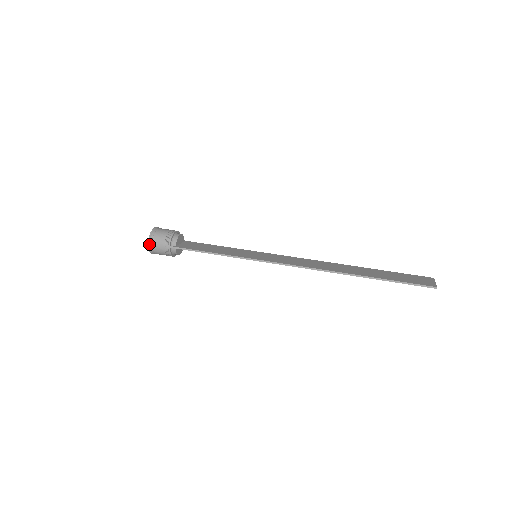
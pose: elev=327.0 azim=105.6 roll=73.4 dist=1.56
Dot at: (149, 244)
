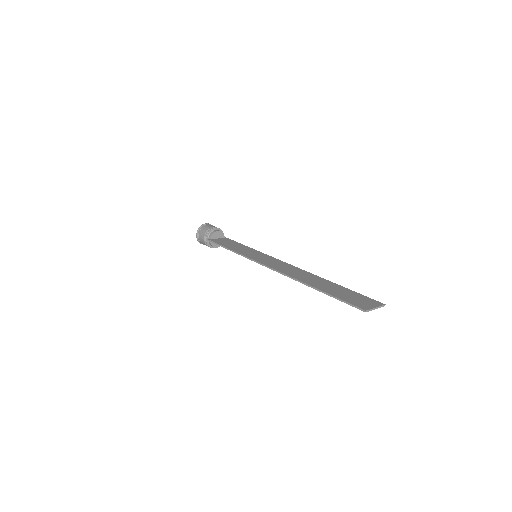
Dot at: (197, 235)
